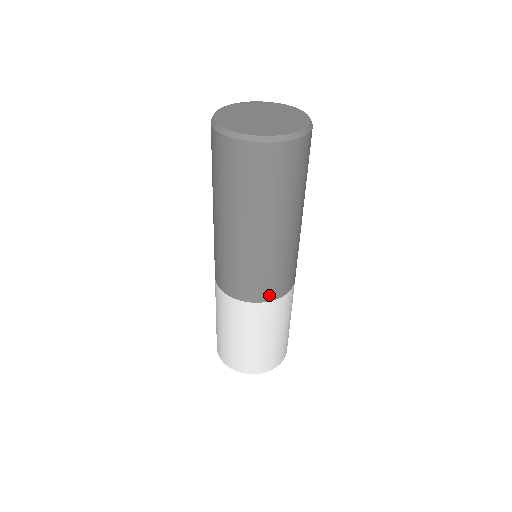
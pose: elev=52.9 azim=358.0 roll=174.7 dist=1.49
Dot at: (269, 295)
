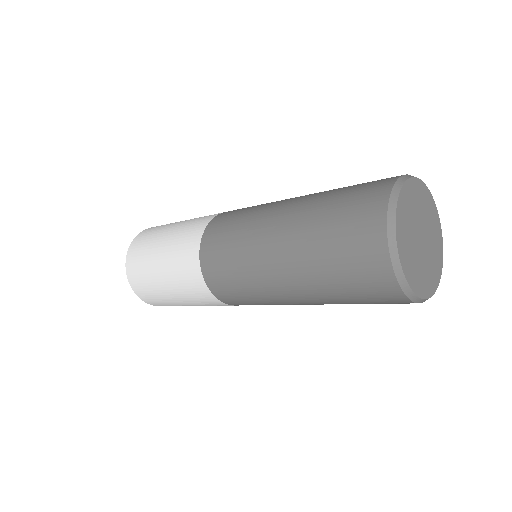
Dot at: occluded
